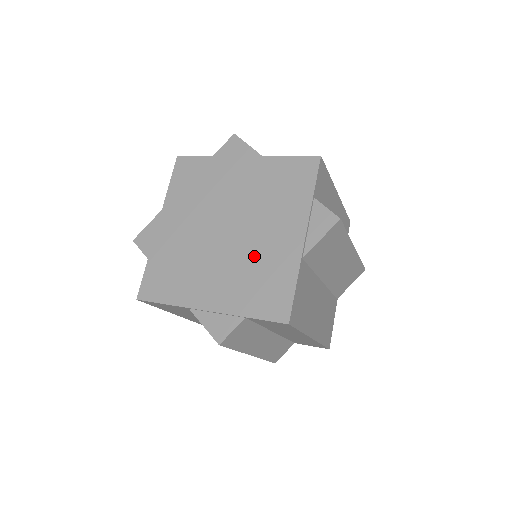
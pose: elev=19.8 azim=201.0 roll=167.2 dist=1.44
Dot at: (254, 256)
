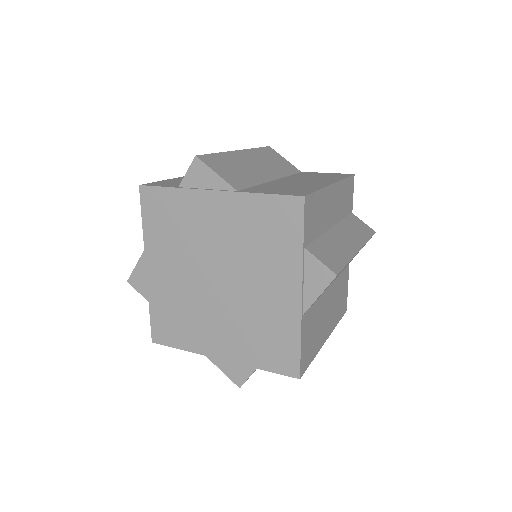
Dot at: (253, 311)
